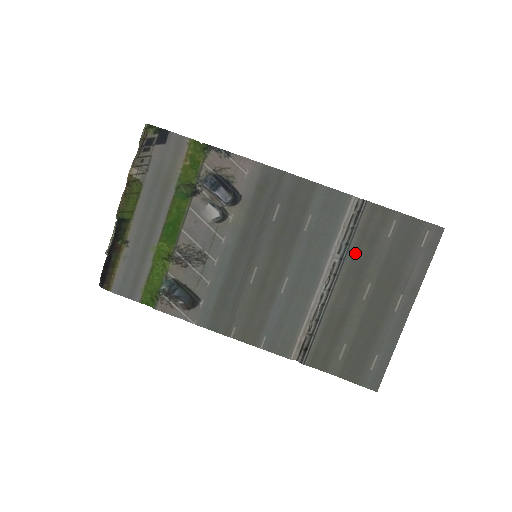
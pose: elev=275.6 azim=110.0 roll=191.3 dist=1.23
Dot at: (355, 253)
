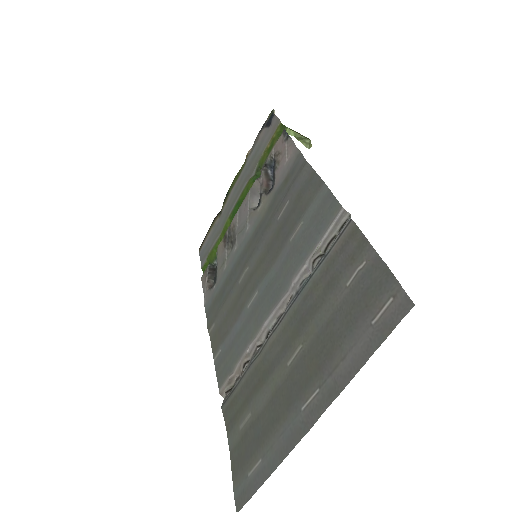
Dot at: (310, 292)
